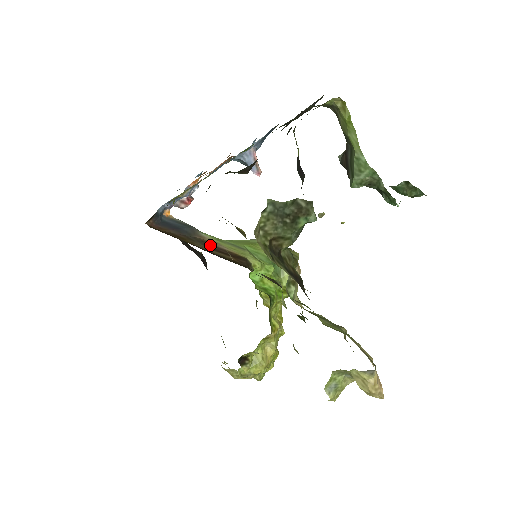
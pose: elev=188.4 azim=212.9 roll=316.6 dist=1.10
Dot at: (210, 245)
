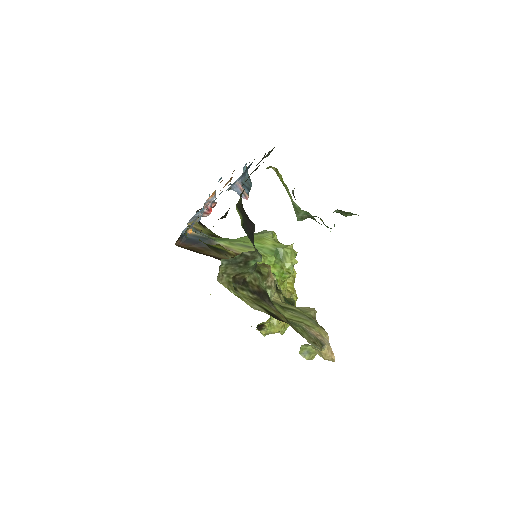
Dot at: occluded
